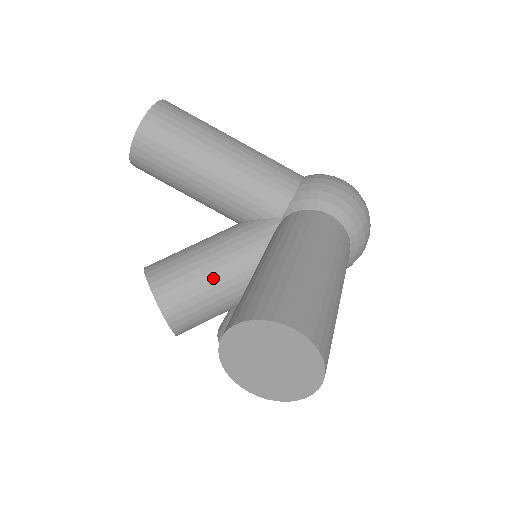
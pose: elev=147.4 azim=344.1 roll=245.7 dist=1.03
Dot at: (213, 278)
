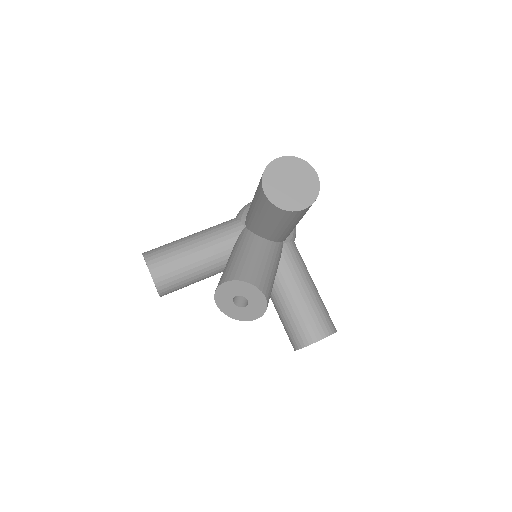
Dot at: (247, 256)
